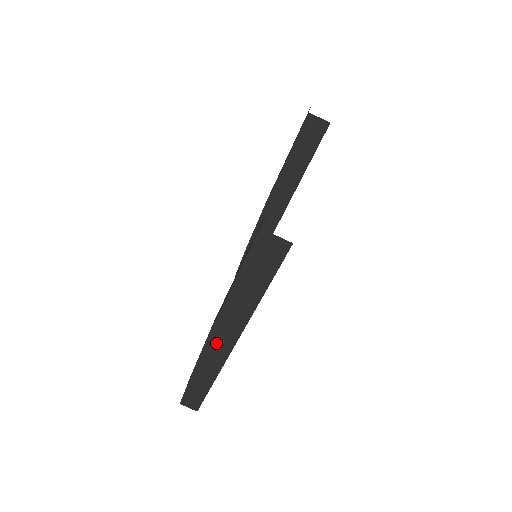
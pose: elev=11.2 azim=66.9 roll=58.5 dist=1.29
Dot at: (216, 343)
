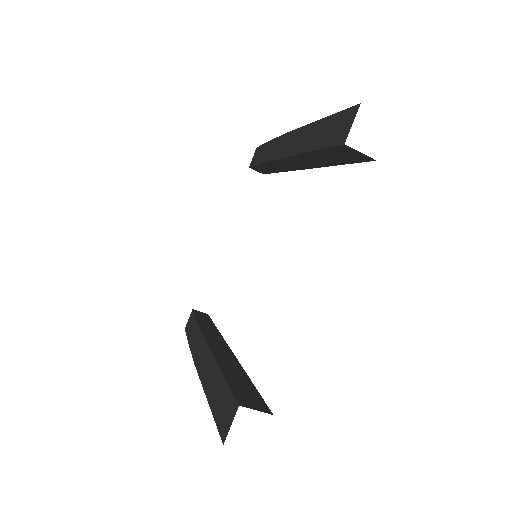
Dot at: occluded
